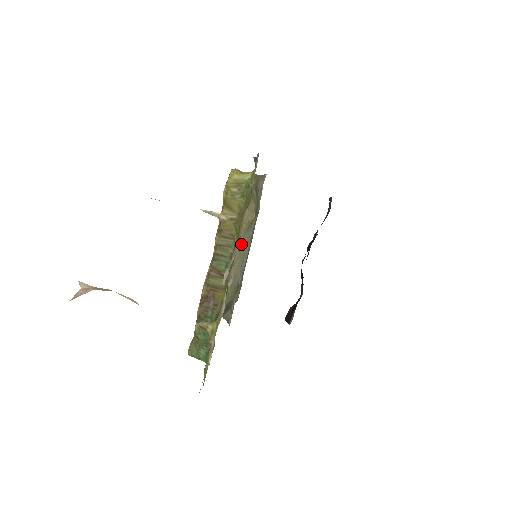
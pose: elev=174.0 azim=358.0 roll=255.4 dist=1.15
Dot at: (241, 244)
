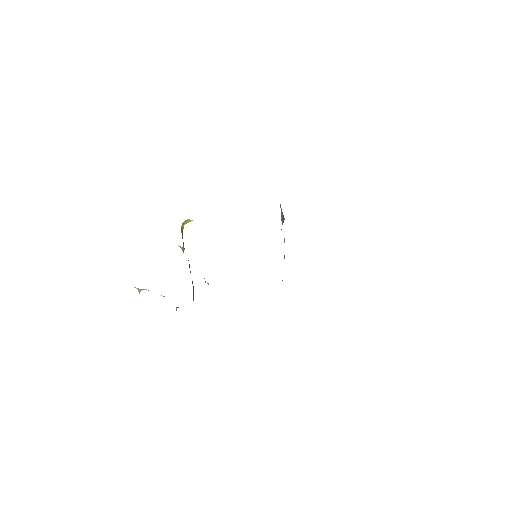
Dot at: occluded
